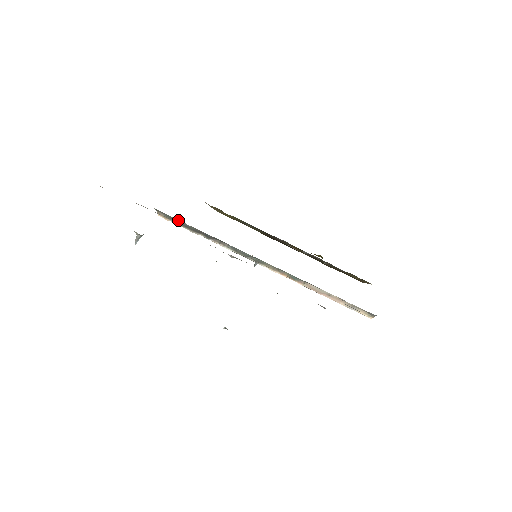
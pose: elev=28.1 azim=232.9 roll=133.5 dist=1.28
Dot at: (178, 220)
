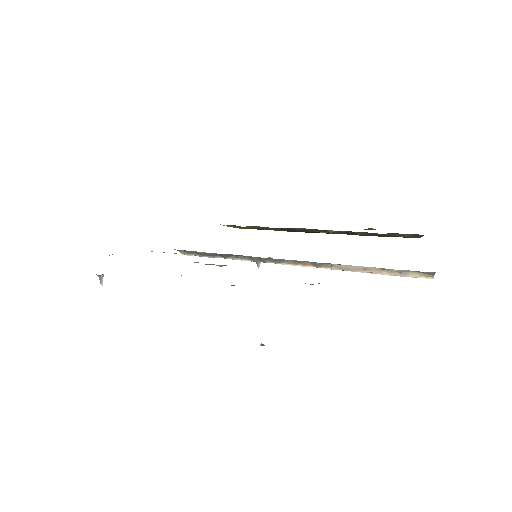
Dot at: (195, 251)
